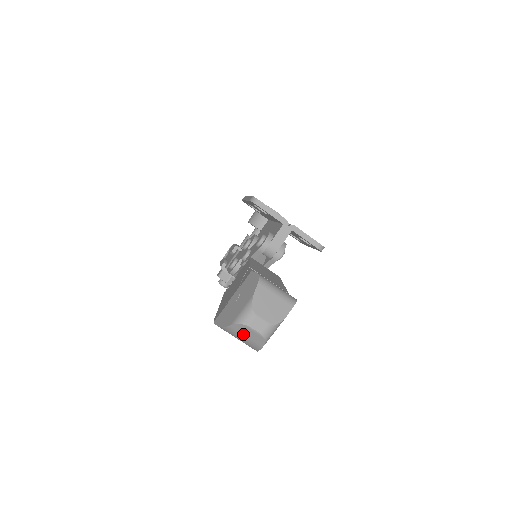
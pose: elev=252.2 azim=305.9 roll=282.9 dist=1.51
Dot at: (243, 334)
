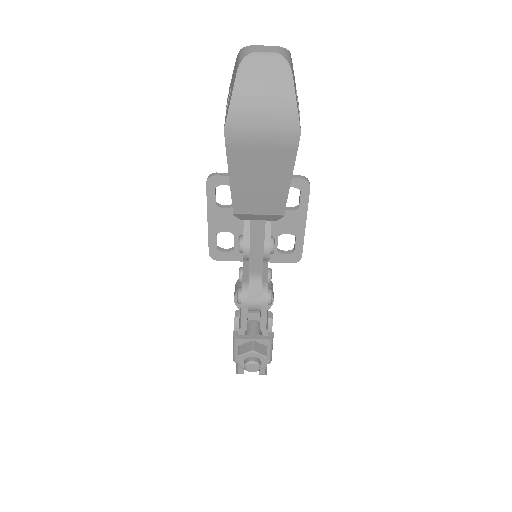
Dot at: (259, 76)
